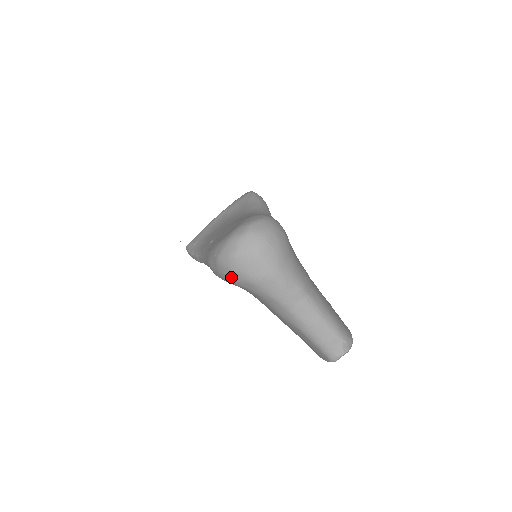
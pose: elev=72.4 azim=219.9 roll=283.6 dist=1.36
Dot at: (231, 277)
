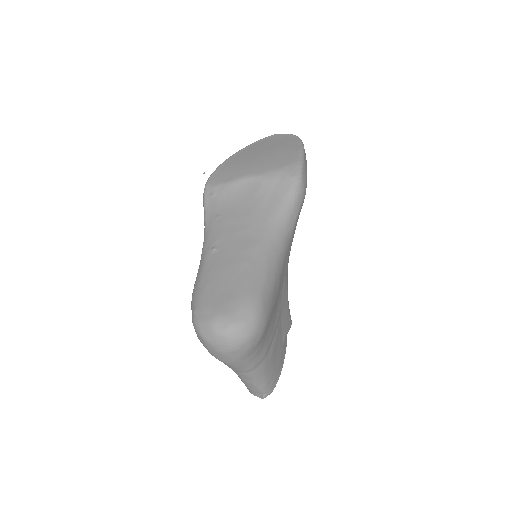
Dot at: occluded
